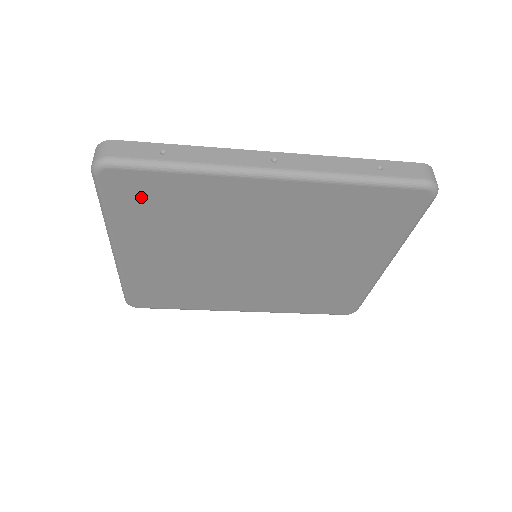
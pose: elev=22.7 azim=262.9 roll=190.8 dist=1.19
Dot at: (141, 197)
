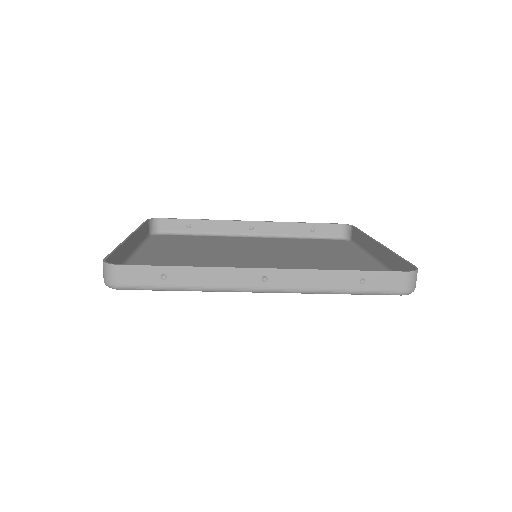
Dot at: occluded
